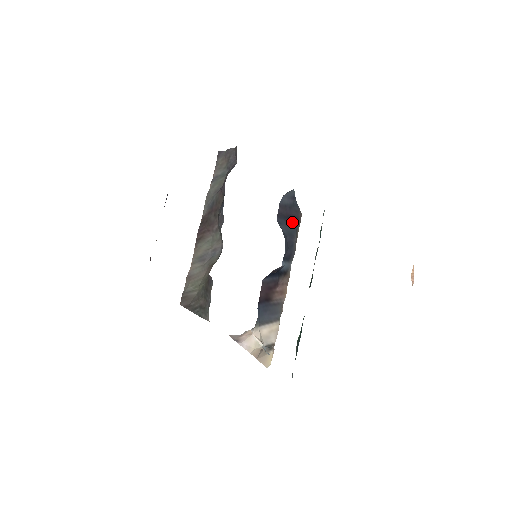
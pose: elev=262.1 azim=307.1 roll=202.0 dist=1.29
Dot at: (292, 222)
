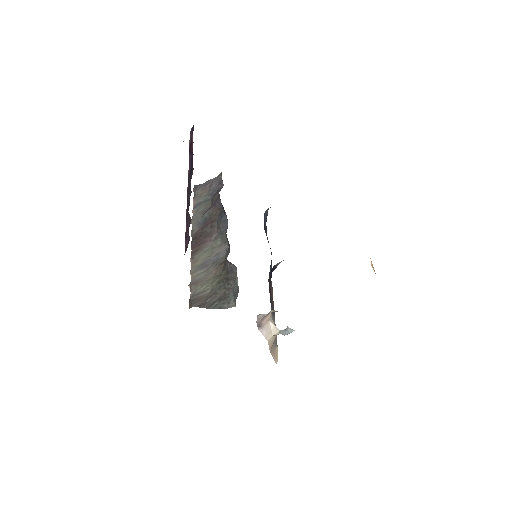
Dot at: (267, 239)
